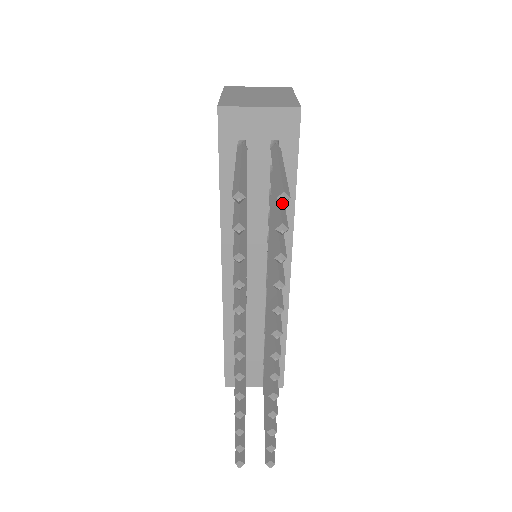
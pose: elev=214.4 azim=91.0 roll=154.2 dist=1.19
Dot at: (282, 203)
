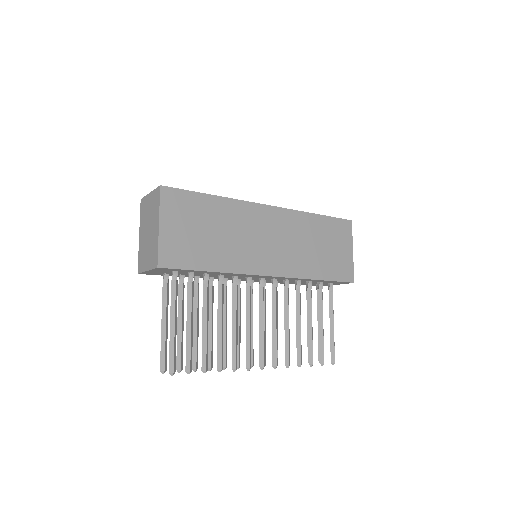
Dot at: (174, 373)
